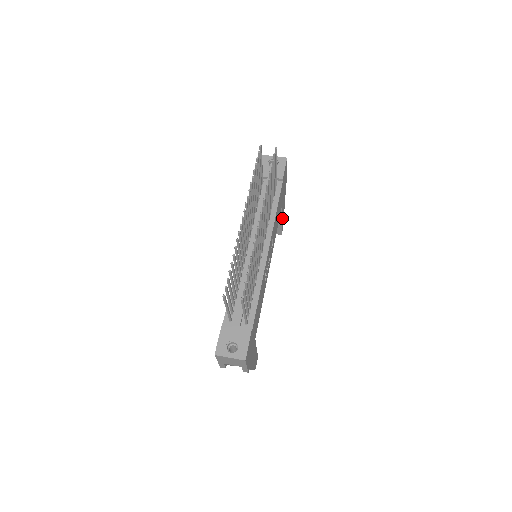
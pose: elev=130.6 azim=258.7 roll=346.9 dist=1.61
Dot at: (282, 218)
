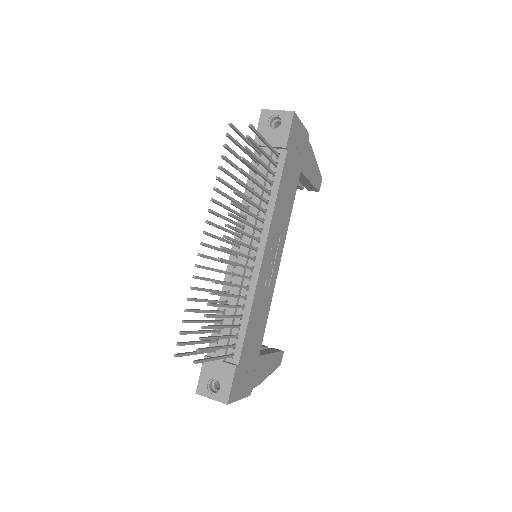
Dot at: (312, 177)
